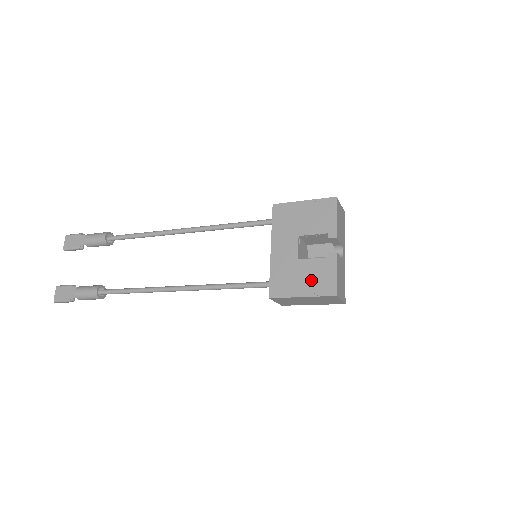
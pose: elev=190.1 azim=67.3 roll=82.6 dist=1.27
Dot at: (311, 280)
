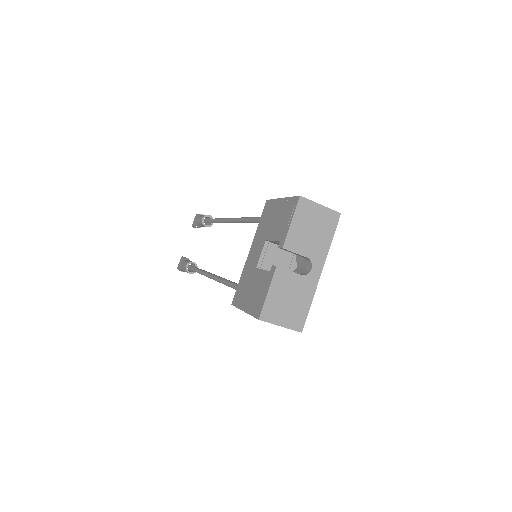
Dot at: (254, 294)
